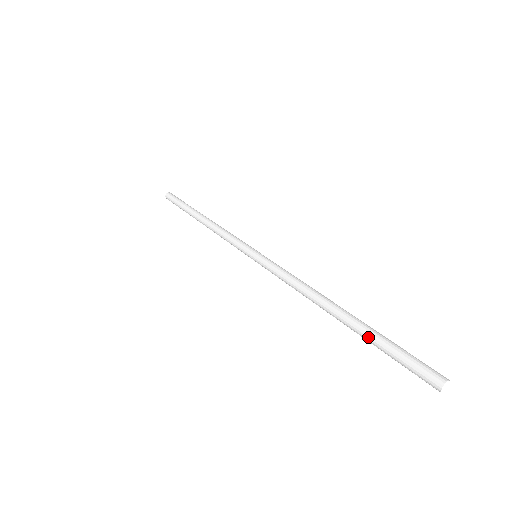
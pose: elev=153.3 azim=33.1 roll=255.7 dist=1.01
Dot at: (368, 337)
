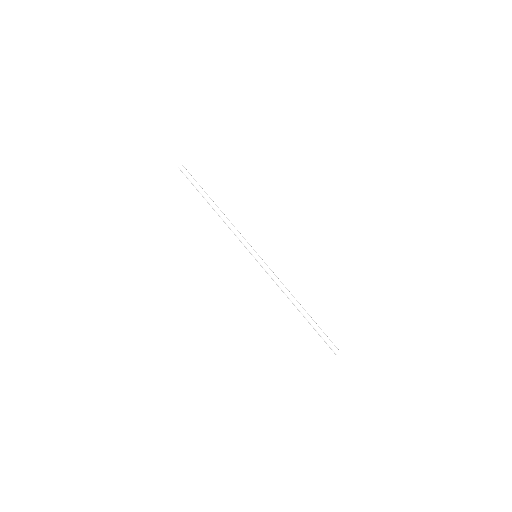
Dot at: occluded
